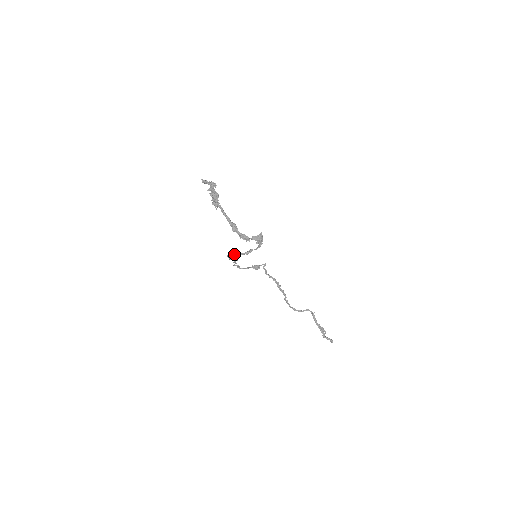
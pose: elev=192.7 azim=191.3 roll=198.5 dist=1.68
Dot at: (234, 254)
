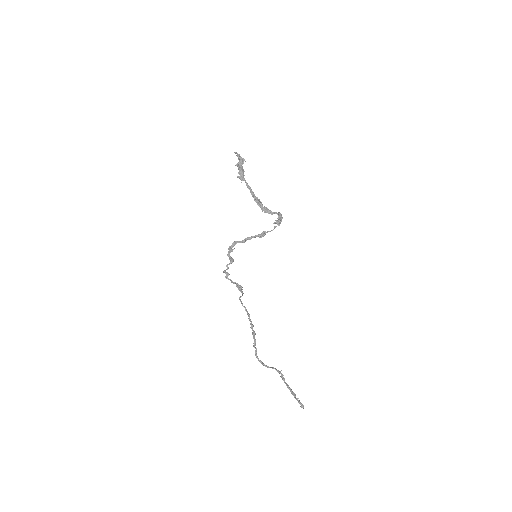
Dot at: (242, 240)
